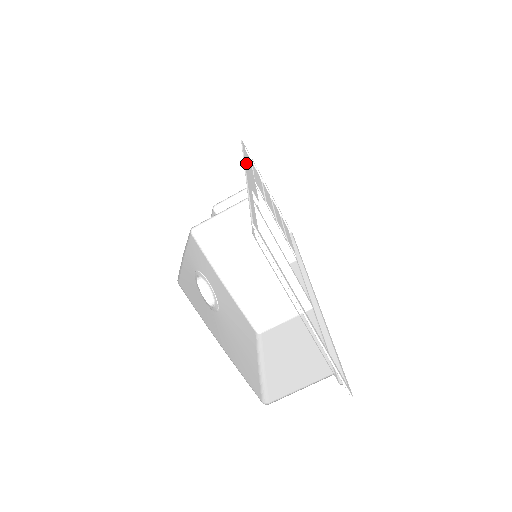
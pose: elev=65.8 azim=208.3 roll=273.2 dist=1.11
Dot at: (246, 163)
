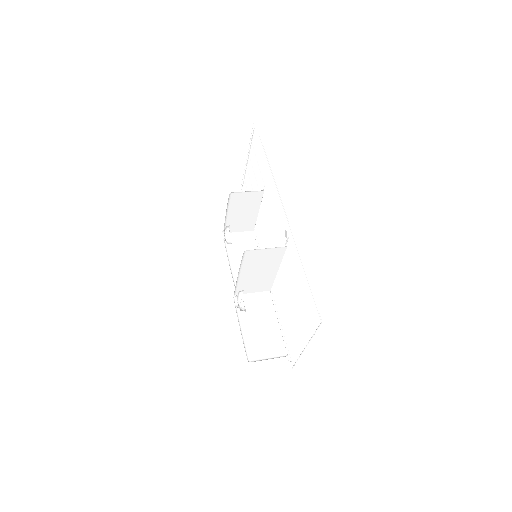
Dot at: occluded
